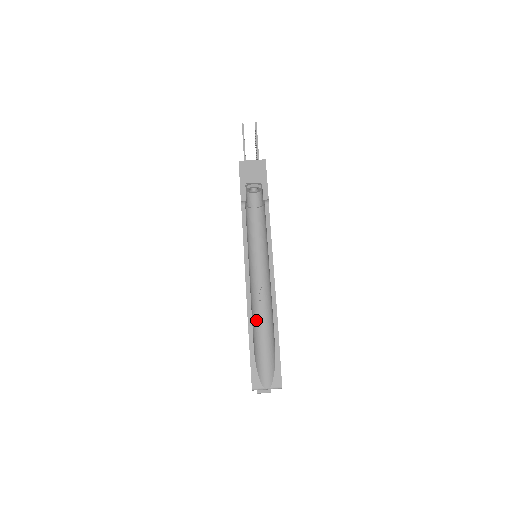
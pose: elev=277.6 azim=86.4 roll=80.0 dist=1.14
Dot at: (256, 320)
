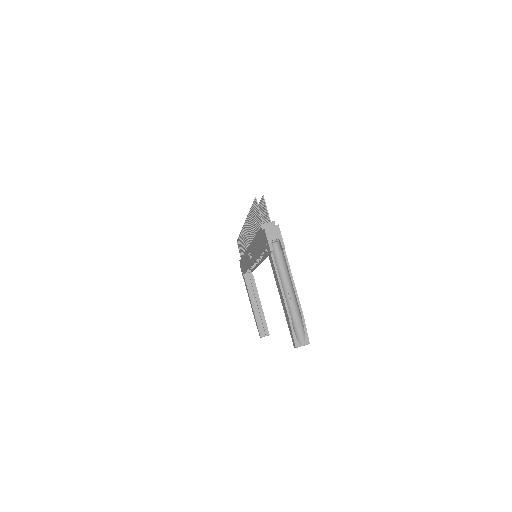
Dot at: (290, 313)
